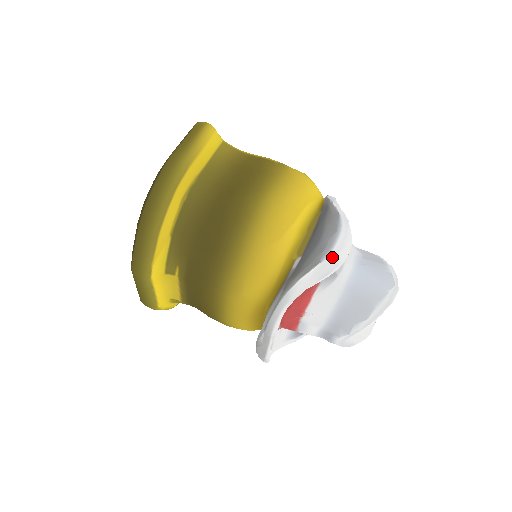
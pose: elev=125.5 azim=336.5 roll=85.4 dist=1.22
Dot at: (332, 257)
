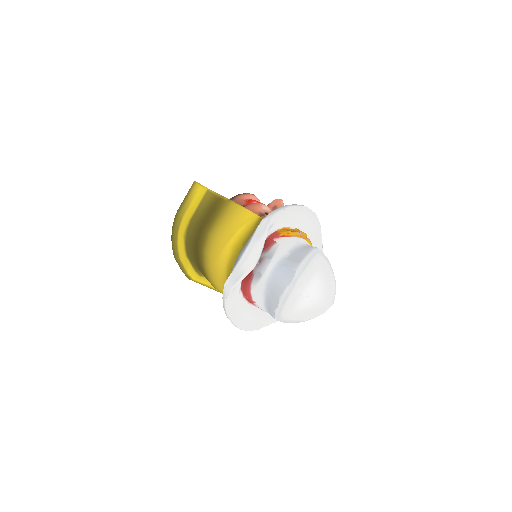
Dot at: (238, 268)
